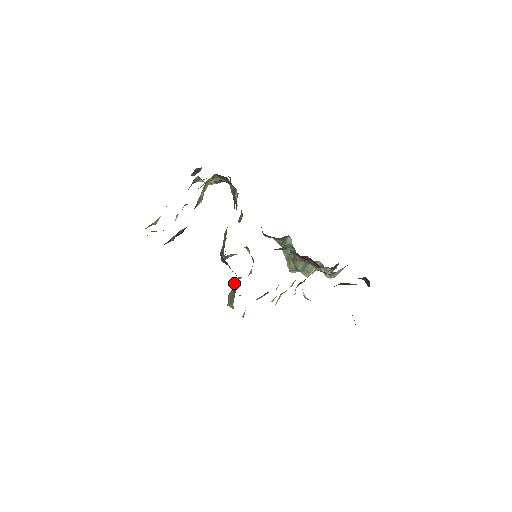
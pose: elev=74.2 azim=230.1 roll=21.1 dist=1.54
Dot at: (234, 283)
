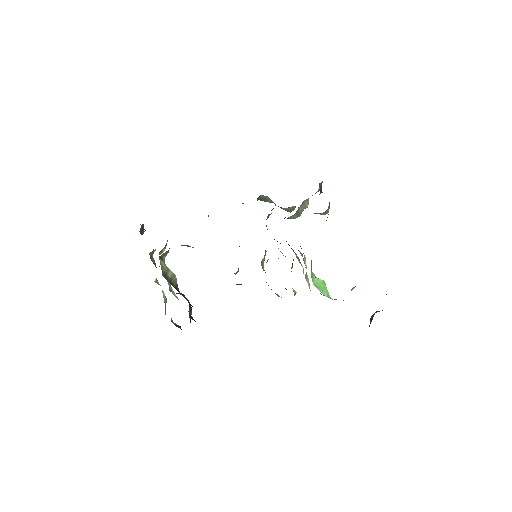
Dot at: occluded
